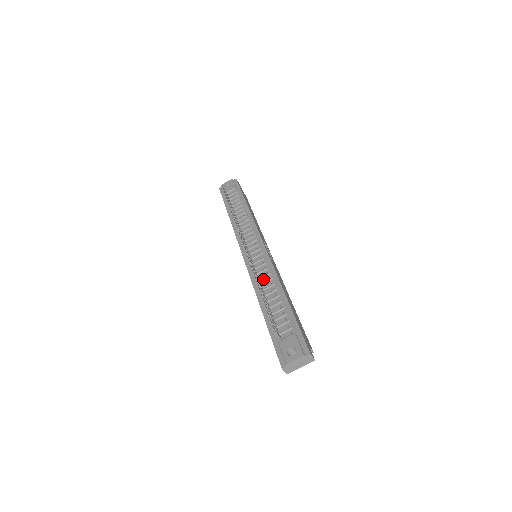
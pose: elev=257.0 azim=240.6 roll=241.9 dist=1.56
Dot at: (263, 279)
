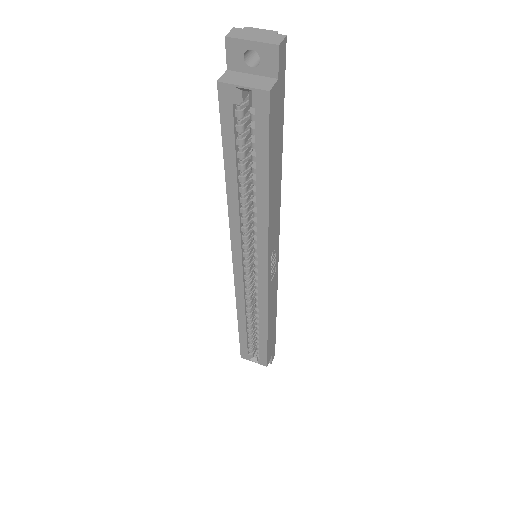
Dot at: occluded
